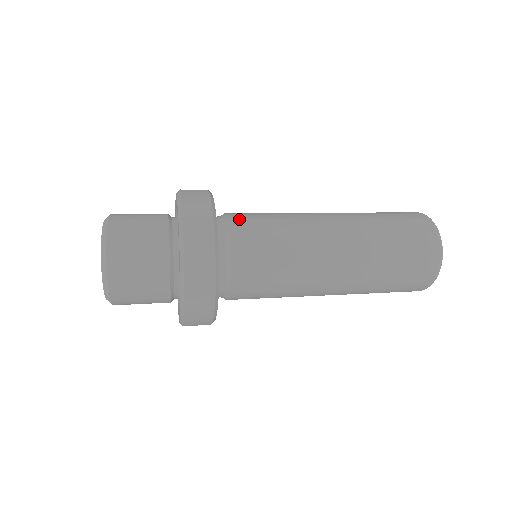
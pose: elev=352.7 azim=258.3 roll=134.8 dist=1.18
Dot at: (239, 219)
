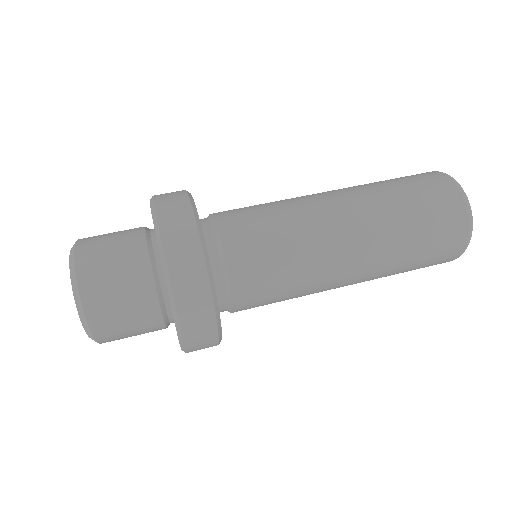
Dot at: (235, 239)
